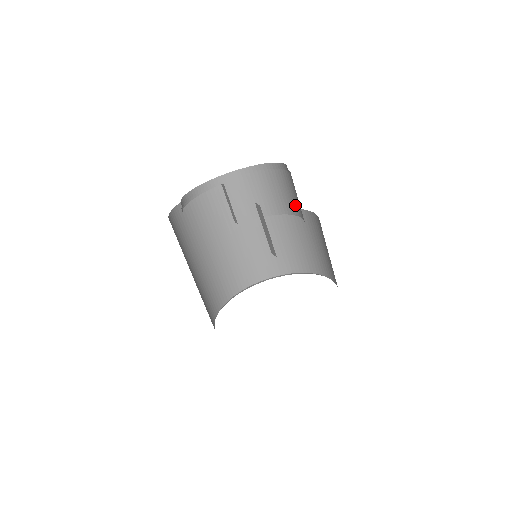
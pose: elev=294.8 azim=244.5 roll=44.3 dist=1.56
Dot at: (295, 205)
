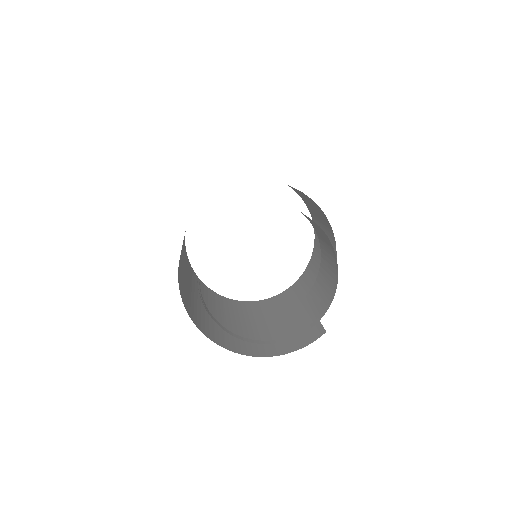
Dot at: occluded
